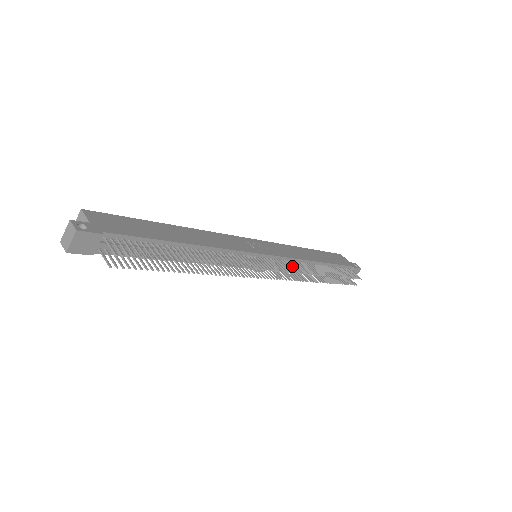
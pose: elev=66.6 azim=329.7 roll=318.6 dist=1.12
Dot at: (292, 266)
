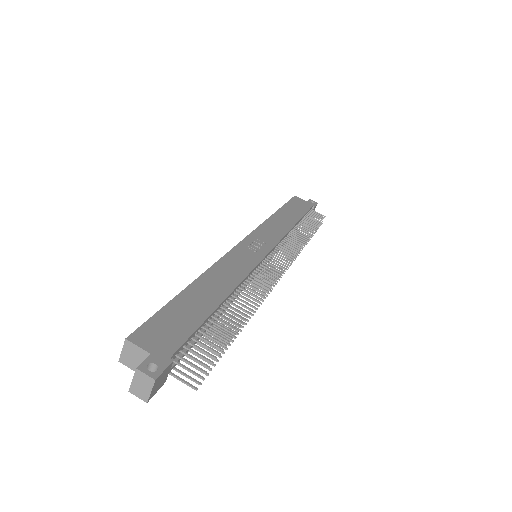
Dot at: occluded
